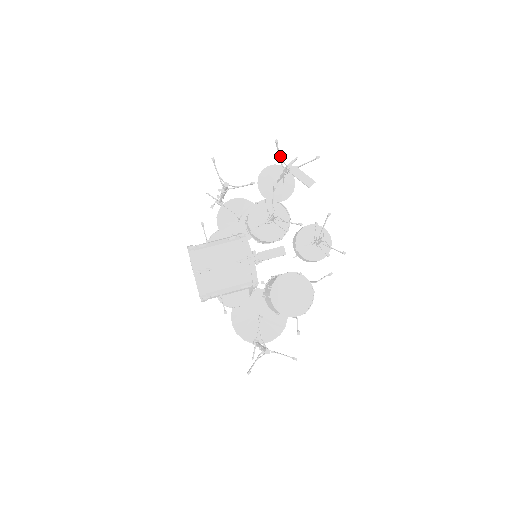
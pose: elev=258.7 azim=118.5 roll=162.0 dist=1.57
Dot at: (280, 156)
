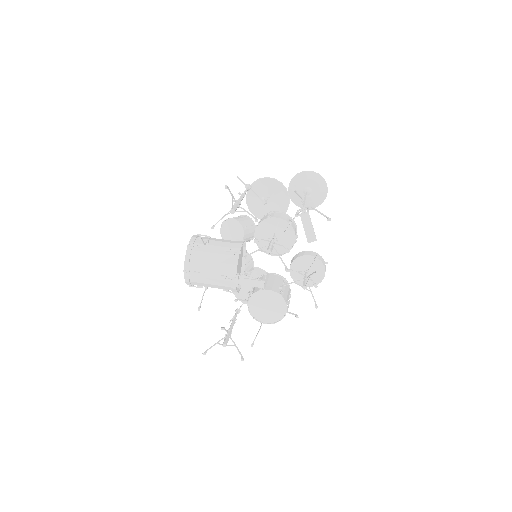
Dot at: (299, 195)
